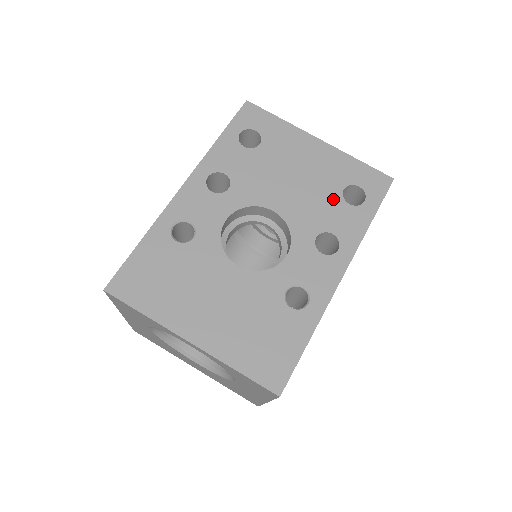
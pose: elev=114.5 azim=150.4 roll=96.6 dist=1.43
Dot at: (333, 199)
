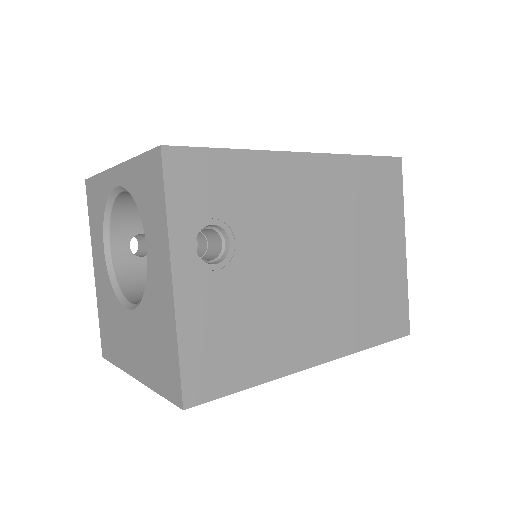
Dot at: occluded
